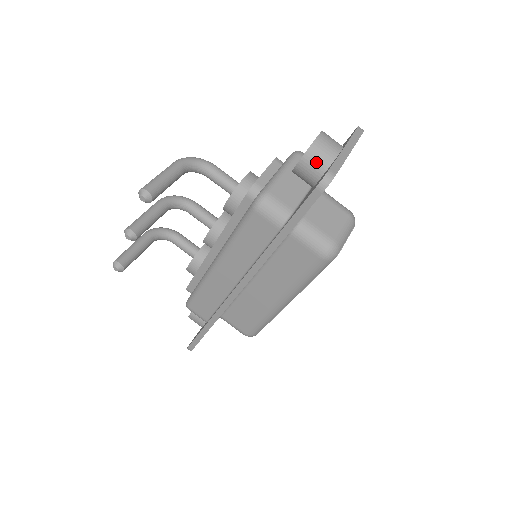
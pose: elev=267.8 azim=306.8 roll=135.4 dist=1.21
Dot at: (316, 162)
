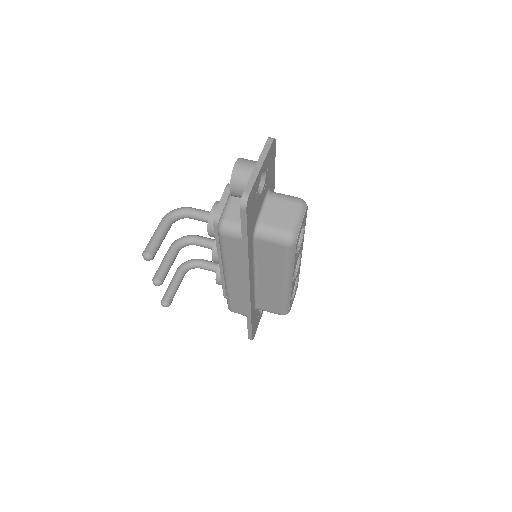
Dot at: (240, 185)
